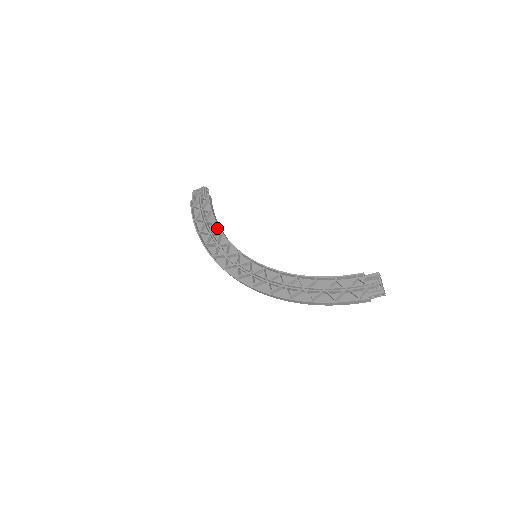
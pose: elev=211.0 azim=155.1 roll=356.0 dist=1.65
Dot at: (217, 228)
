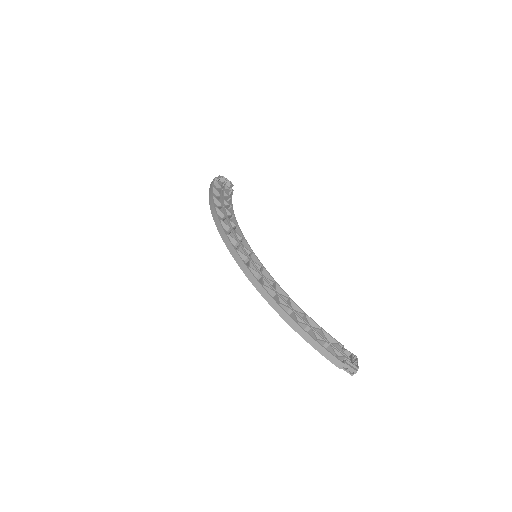
Dot at: occluded
